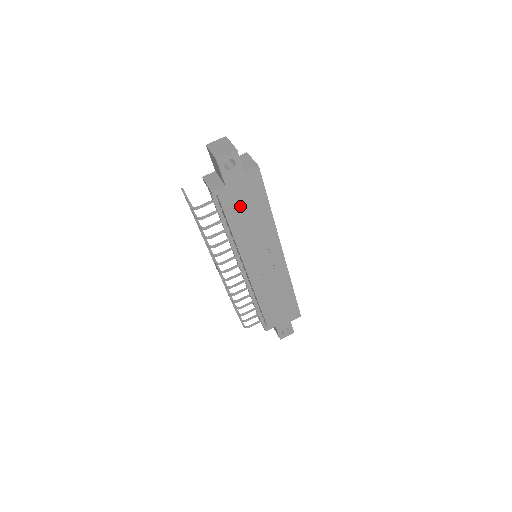
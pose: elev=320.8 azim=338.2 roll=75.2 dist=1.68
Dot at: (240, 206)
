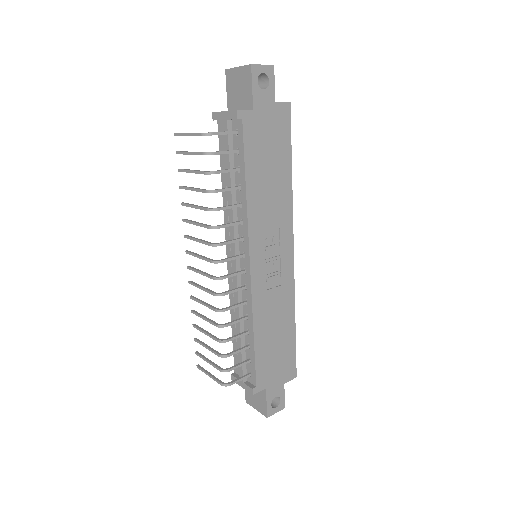
Dot at: (262, 150)
